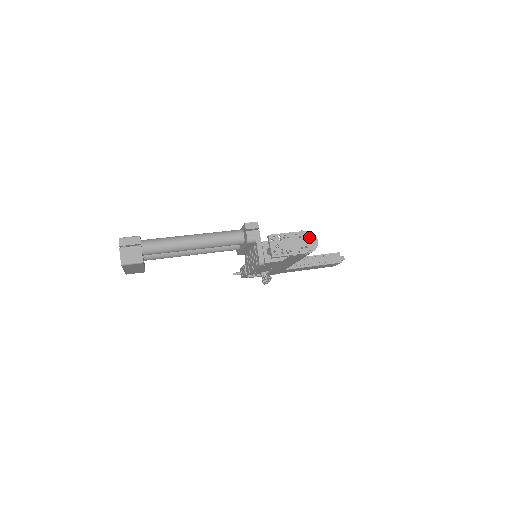
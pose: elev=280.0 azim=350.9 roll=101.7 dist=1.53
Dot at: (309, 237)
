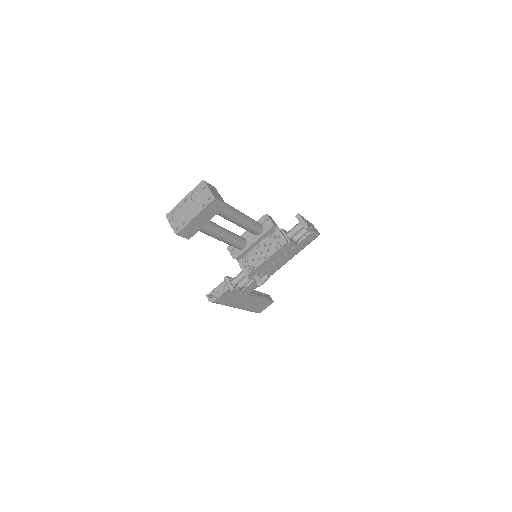
Dot at: occluded
